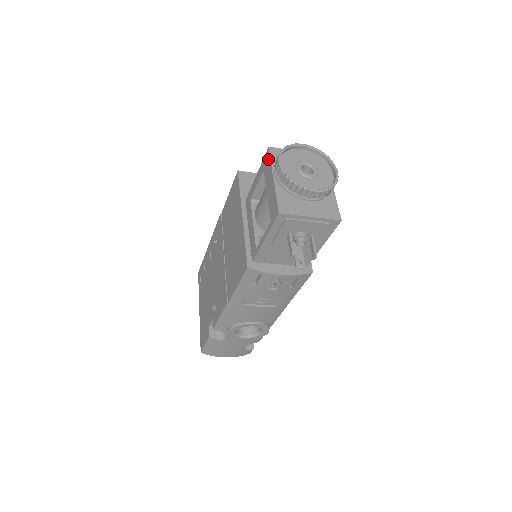
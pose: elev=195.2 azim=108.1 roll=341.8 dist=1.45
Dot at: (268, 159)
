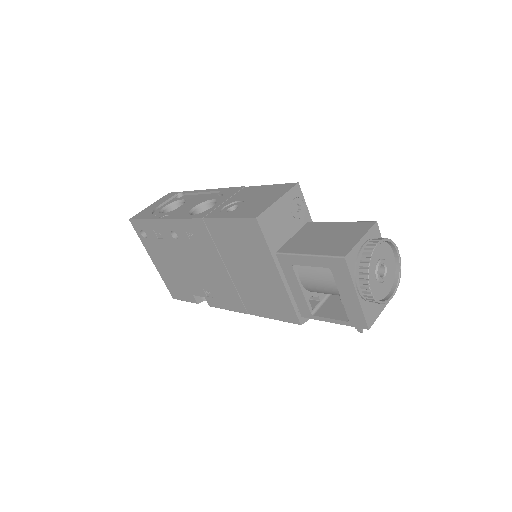
Dot at: (345, 270)
